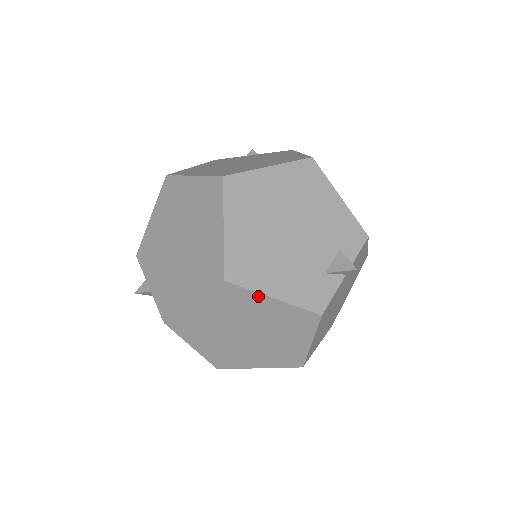
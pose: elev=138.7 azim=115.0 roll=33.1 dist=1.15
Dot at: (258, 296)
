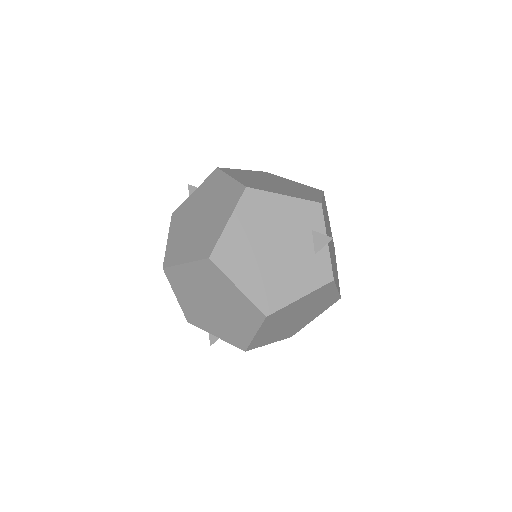
Dot at: (290, 305)
